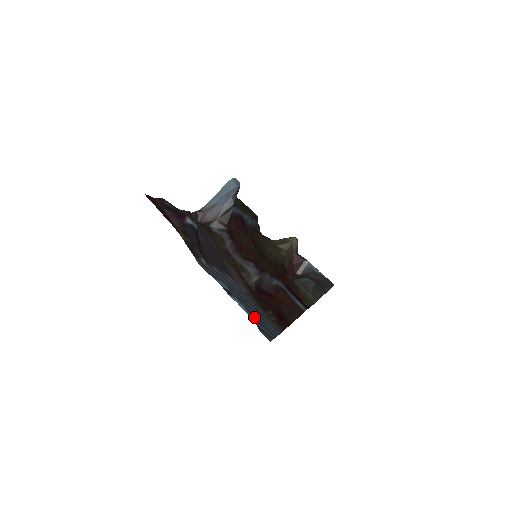
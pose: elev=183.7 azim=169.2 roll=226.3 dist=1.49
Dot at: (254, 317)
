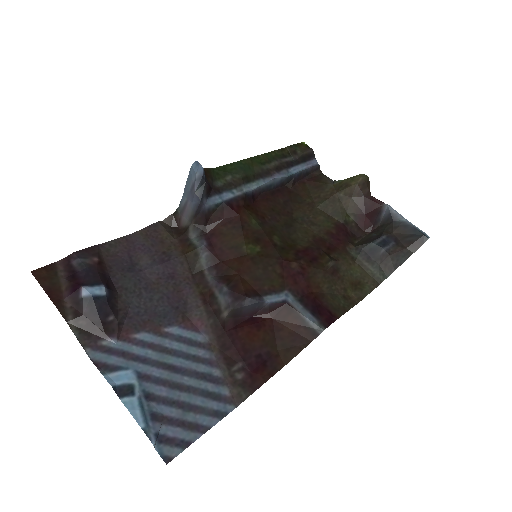
Dot at: (170, 412)
